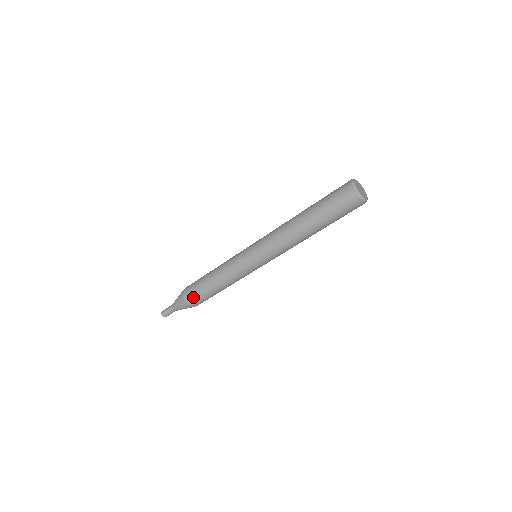
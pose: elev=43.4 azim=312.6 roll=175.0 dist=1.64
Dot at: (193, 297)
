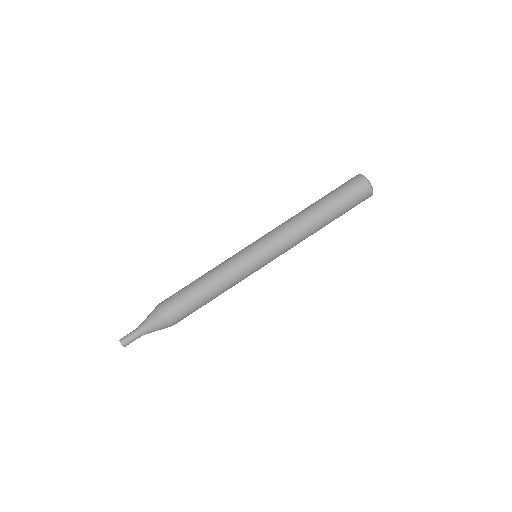
Dot at: (170, 296)
